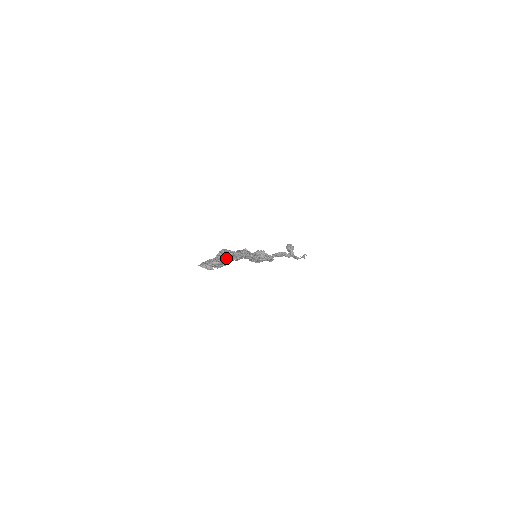
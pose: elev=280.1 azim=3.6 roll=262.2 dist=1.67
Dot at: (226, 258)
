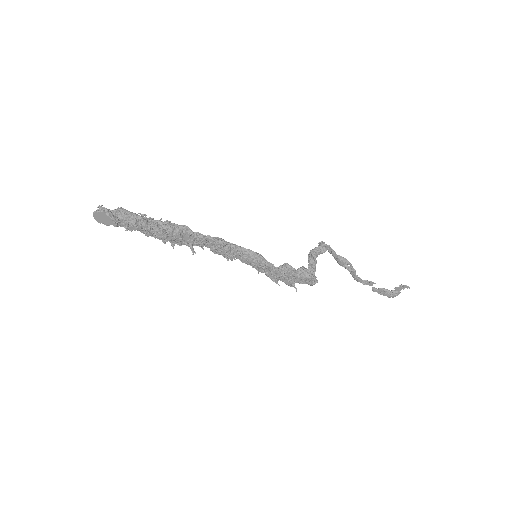
Dot at: (150, 218)
